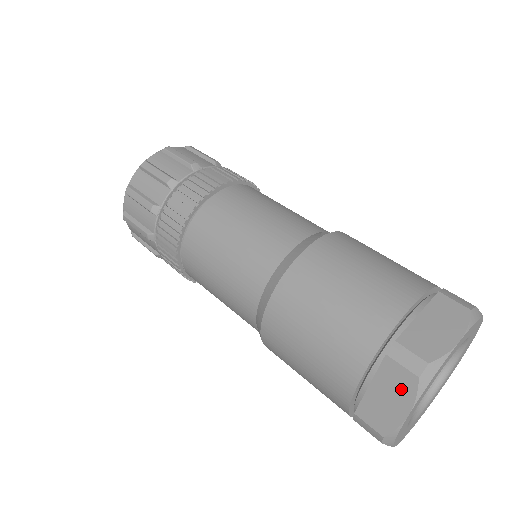
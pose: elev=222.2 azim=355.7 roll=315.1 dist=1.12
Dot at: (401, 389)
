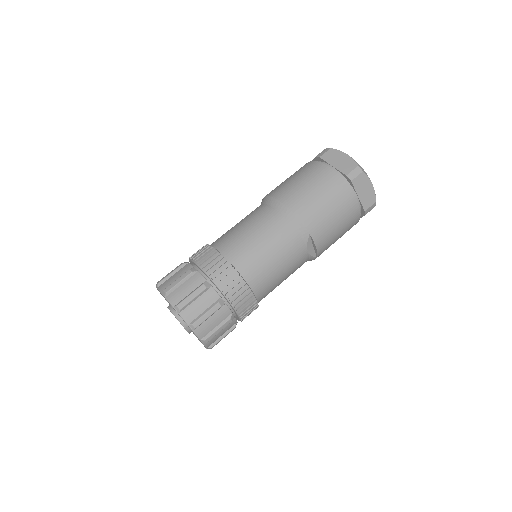
Dot at: (335, 155)
